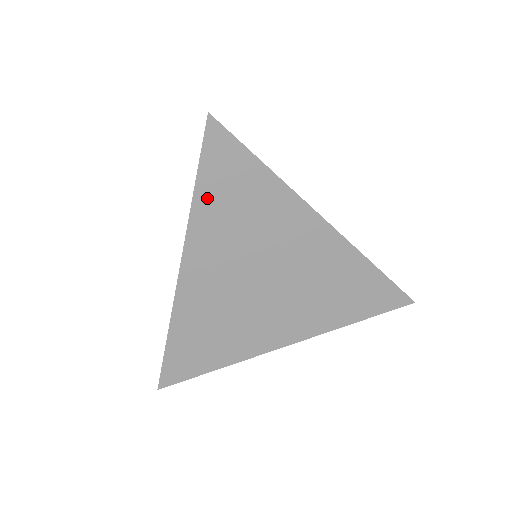
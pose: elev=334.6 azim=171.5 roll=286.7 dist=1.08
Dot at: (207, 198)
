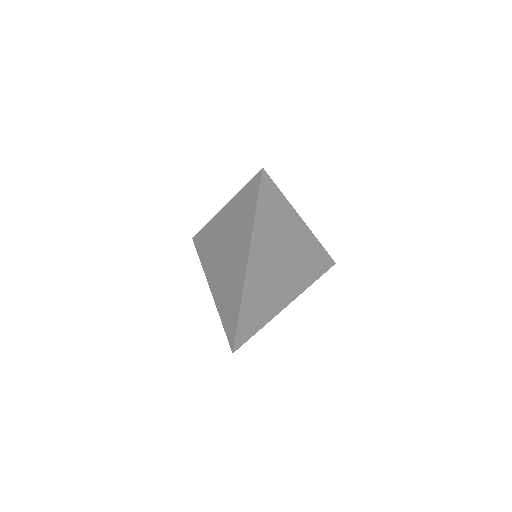
Dot at: (260, 216)
